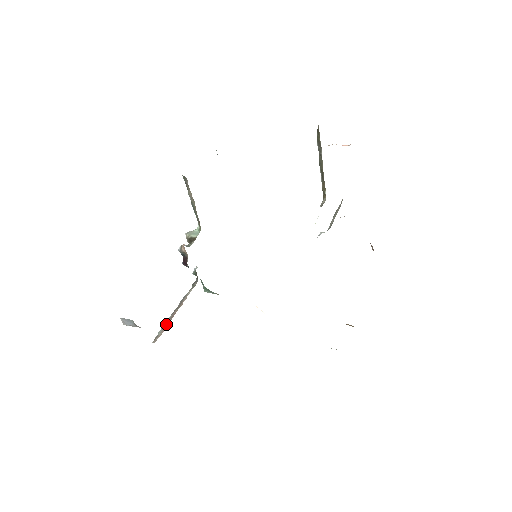
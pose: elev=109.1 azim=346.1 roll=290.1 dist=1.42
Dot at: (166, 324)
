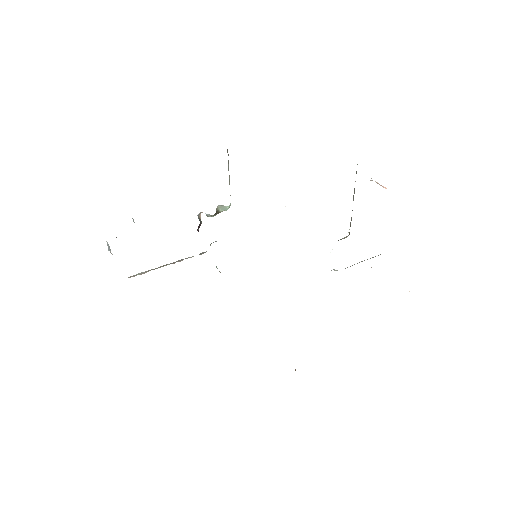
Dot at: (149, 270)
